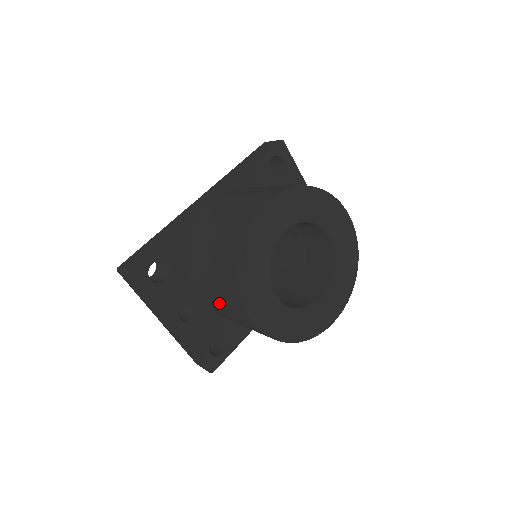
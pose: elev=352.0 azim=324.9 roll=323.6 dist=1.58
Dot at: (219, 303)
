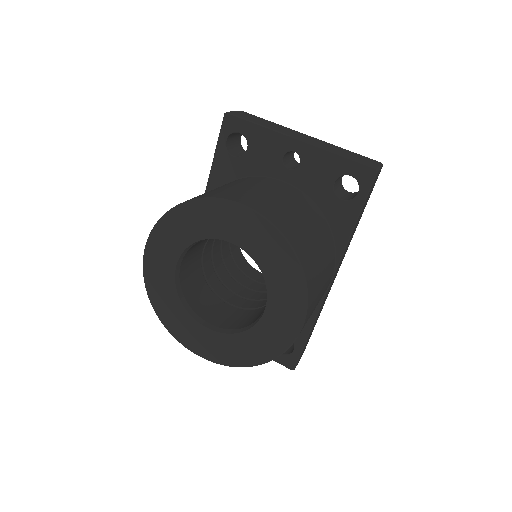
Dot at: occluded
